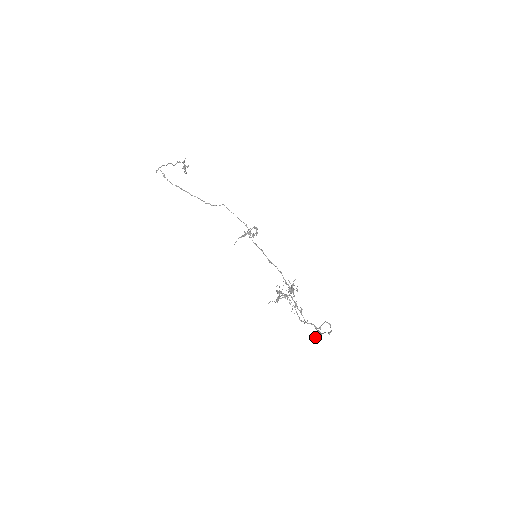
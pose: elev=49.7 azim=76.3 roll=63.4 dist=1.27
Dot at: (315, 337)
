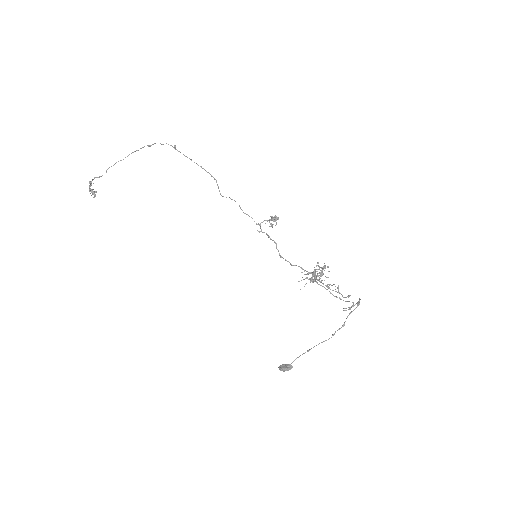
Dot at: (287, 367)
